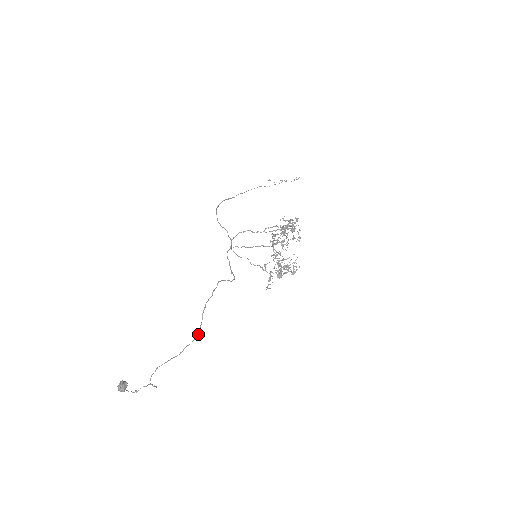
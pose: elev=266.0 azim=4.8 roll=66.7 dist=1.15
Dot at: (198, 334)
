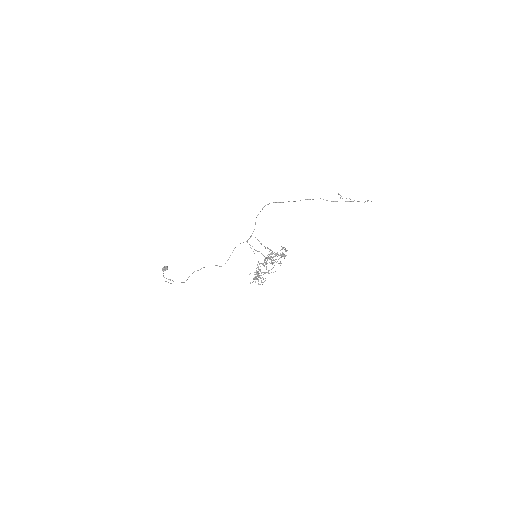
Dot at: occluded
